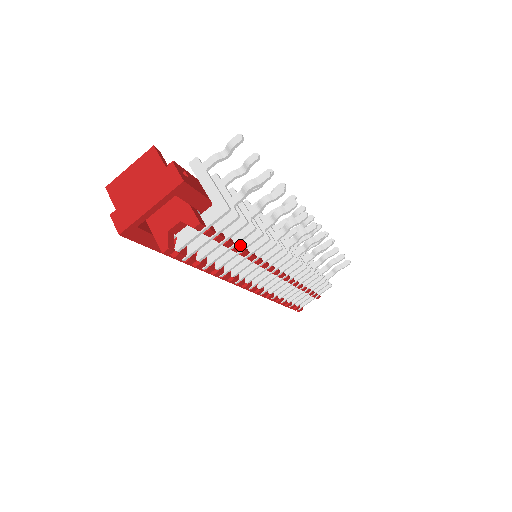
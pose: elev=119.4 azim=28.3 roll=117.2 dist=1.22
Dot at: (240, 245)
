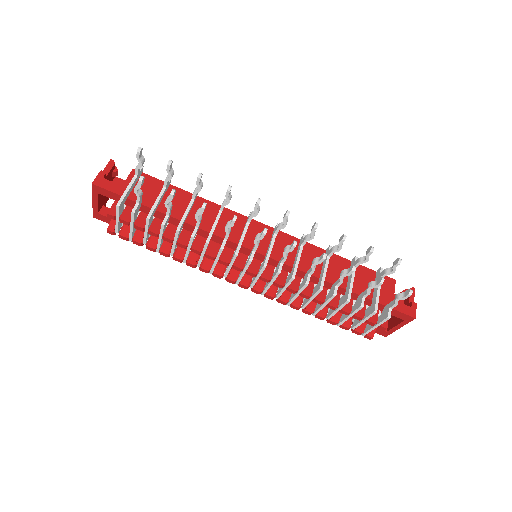
Dot at: occluded
